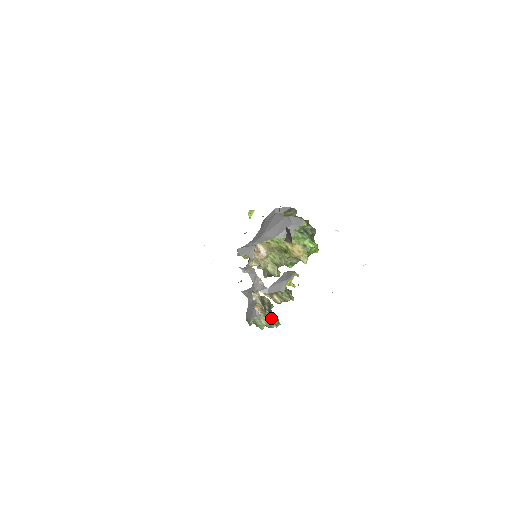
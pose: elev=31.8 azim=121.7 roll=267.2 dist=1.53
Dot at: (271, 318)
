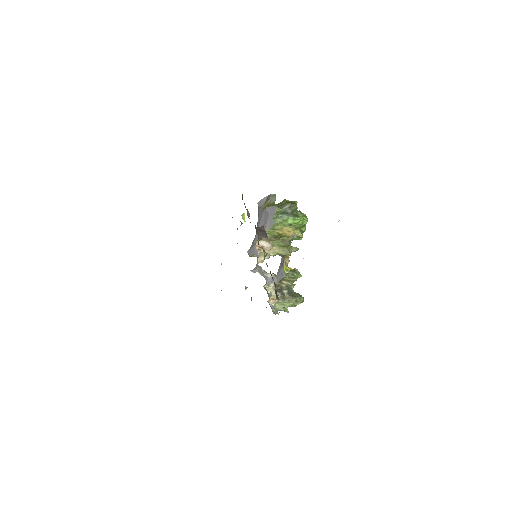
Dot at: (291, 299)
